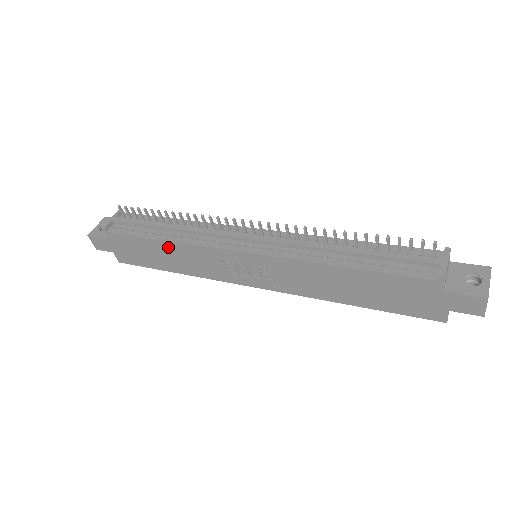
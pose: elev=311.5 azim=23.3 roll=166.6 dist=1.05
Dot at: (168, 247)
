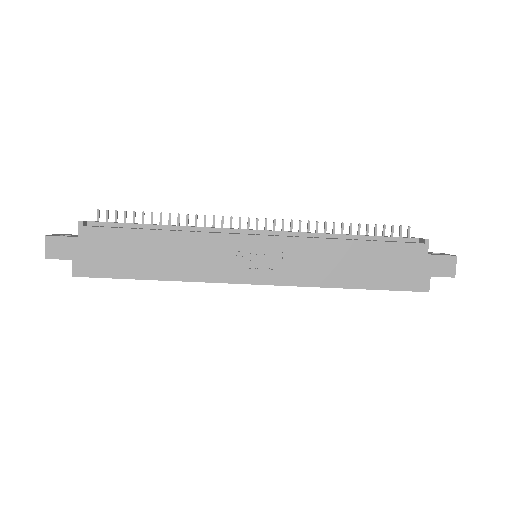
Dot at: (166, 240)
